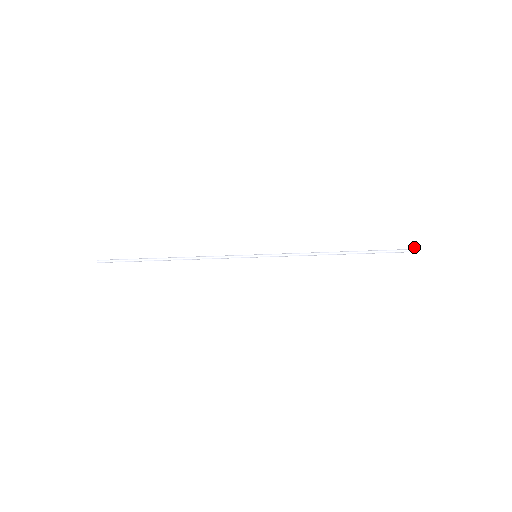
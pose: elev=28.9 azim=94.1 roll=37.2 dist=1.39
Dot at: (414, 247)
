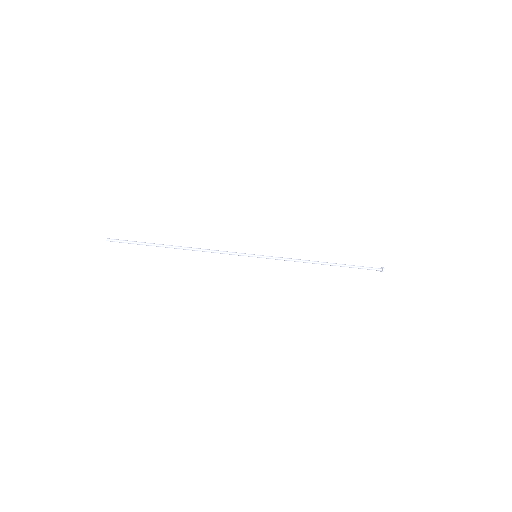
Dot at: (382, 267)
